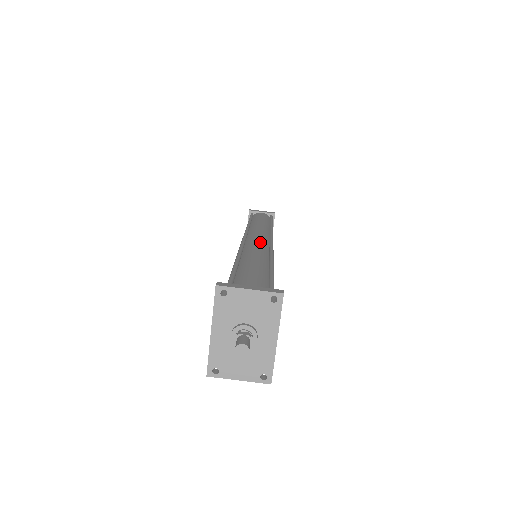
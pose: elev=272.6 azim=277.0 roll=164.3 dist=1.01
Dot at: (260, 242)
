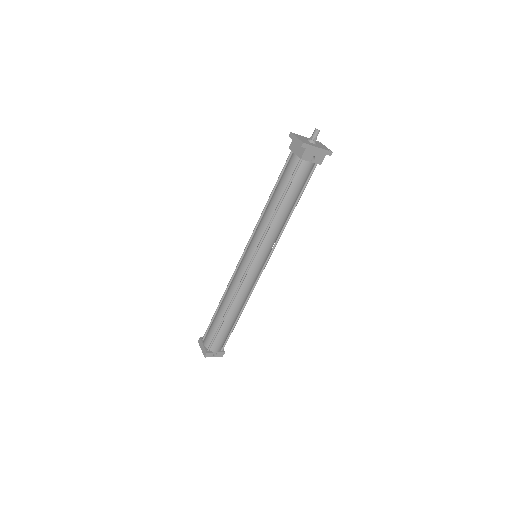
Dot at: occluded
